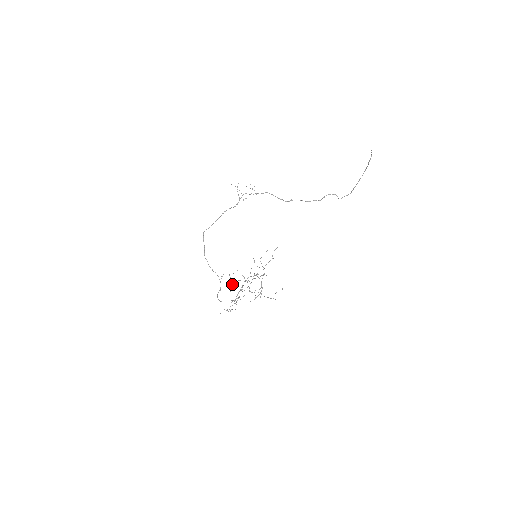
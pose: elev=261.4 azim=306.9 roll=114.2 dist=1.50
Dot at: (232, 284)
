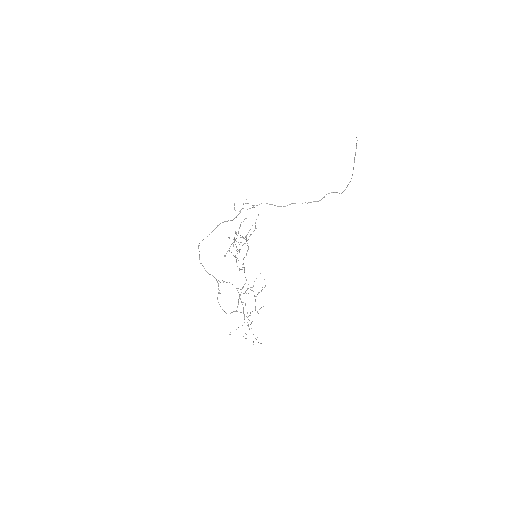
Dot at: (243, 302)
